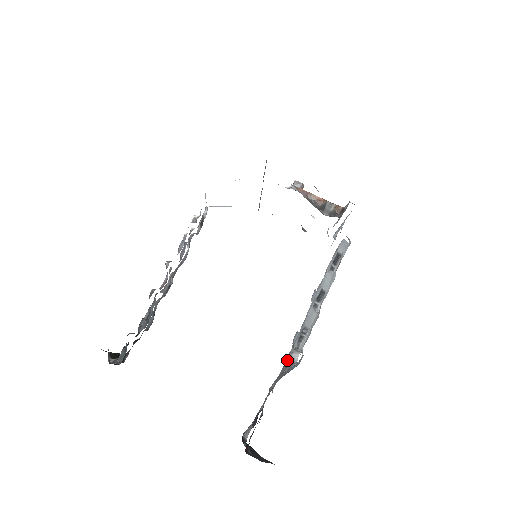
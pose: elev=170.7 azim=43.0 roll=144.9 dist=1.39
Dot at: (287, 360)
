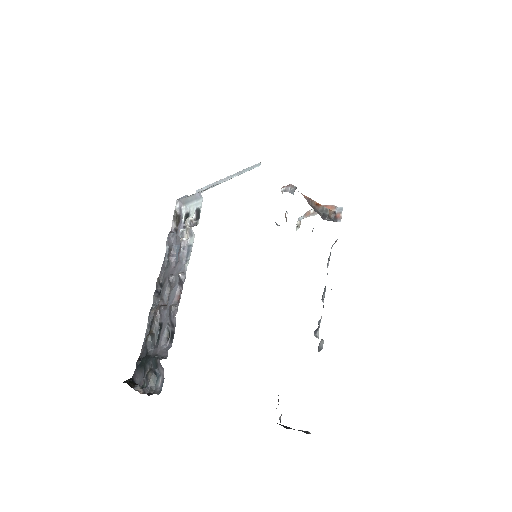
Dot at: (318, 349)
